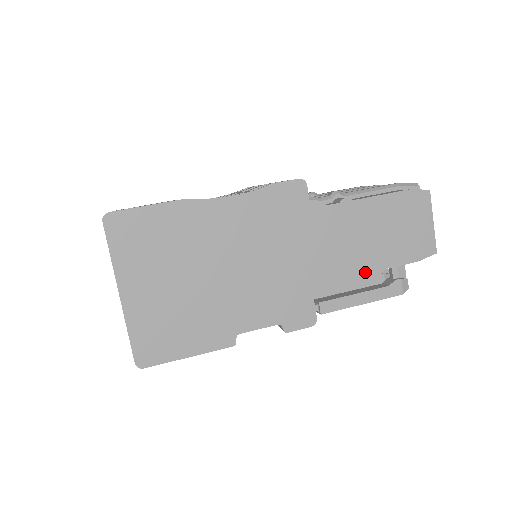
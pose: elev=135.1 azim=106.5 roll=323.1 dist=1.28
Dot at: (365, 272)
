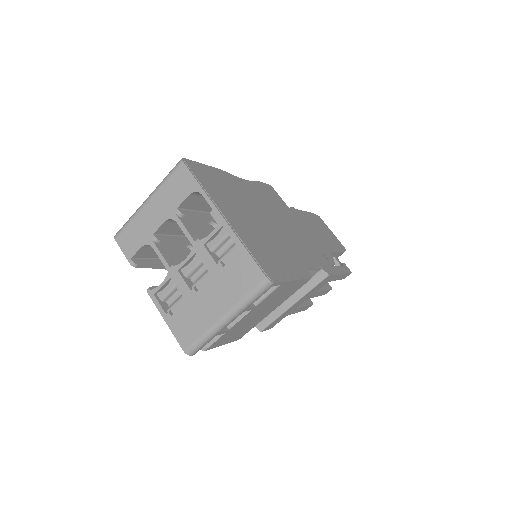
Dot at: (330, 251)
